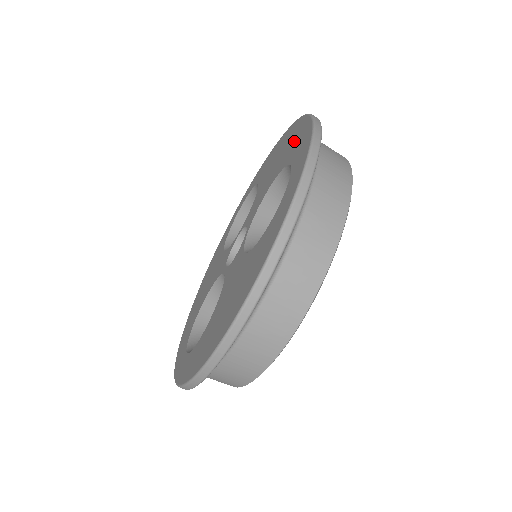
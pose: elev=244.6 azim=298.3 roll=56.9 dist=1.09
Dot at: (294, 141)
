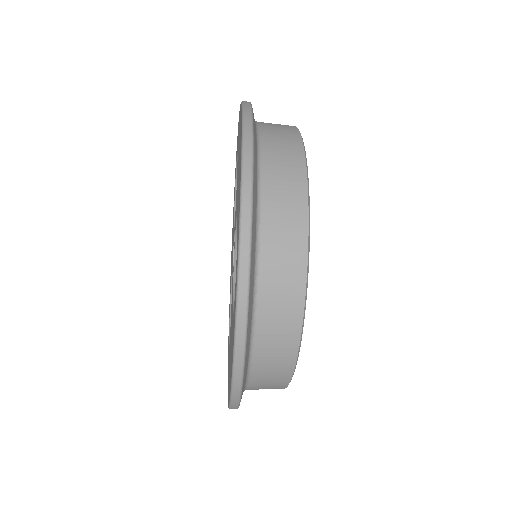
Dot at: (239, 177)
